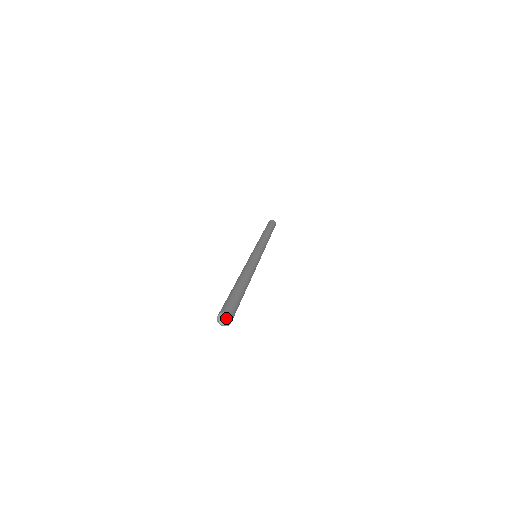
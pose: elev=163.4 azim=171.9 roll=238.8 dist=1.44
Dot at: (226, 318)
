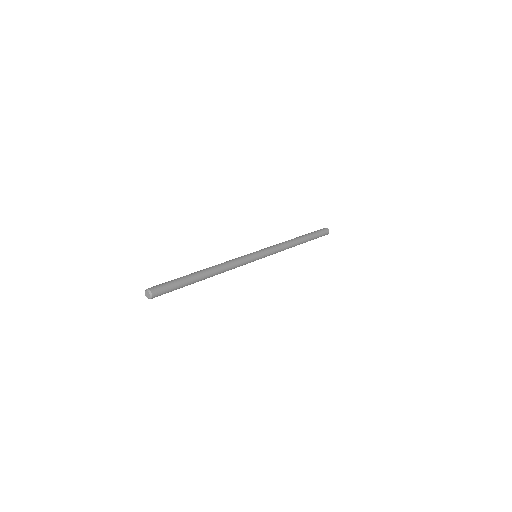
Dot at: (147, 292)
